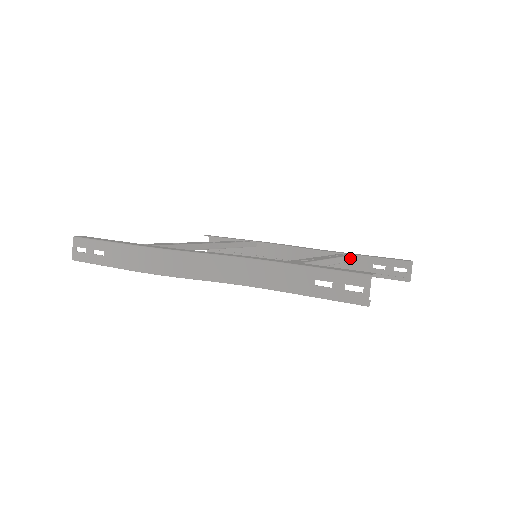
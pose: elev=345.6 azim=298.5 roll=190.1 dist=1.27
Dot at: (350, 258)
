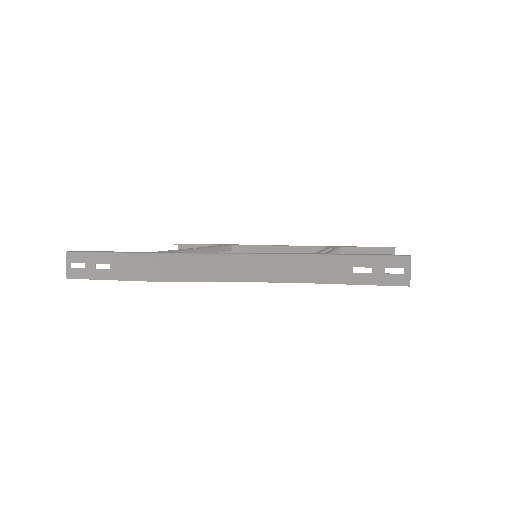
Dot at: occluded
